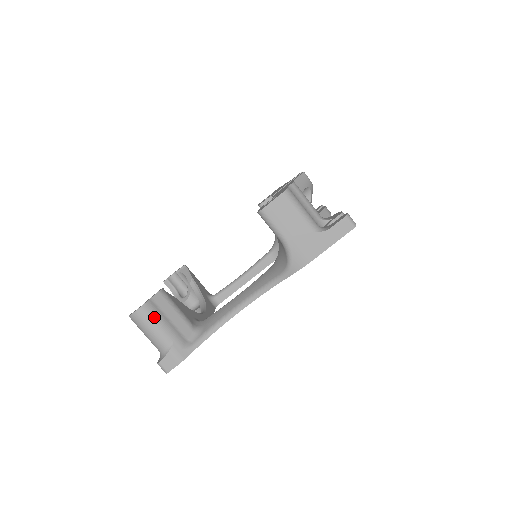
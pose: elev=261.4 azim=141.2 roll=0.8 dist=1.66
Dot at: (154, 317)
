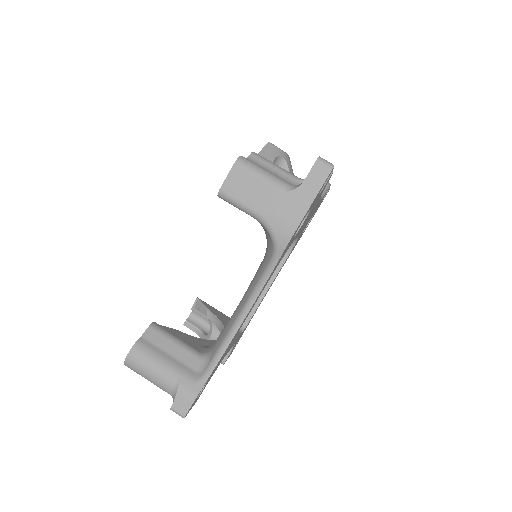
Dot at: (149, 356)
